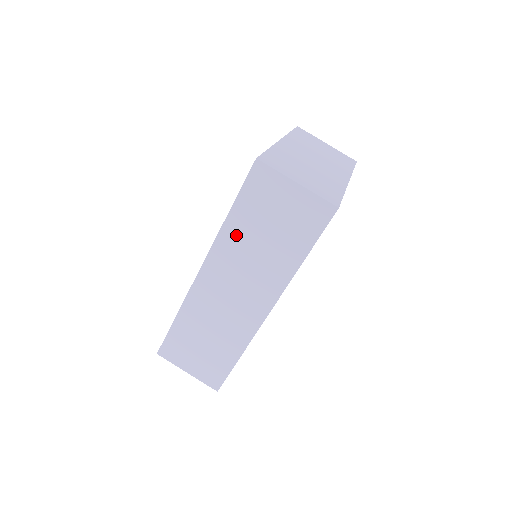
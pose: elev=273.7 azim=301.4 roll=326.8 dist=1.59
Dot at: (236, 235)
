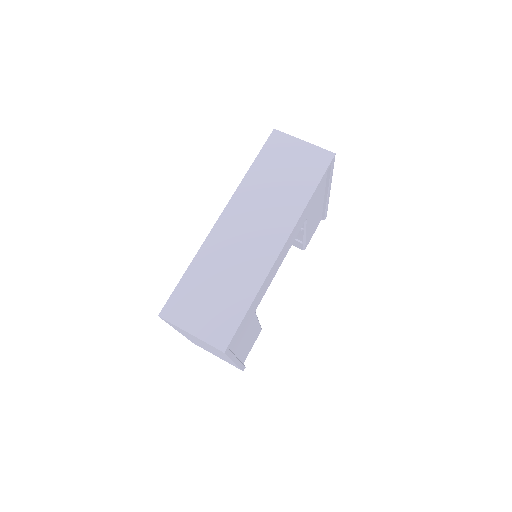
Dot at: (256, 182)
